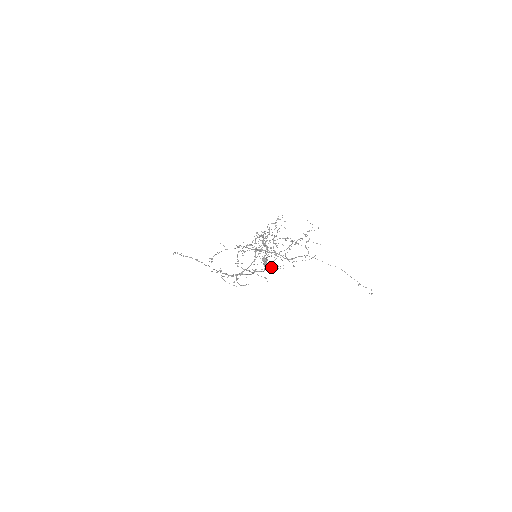
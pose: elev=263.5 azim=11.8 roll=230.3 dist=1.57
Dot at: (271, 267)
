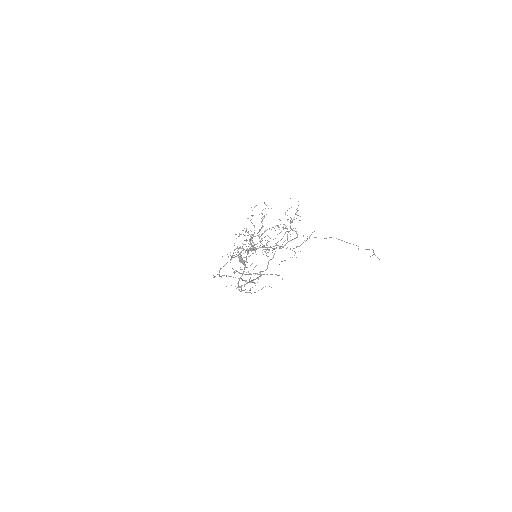
Dot at: (285, 260)
